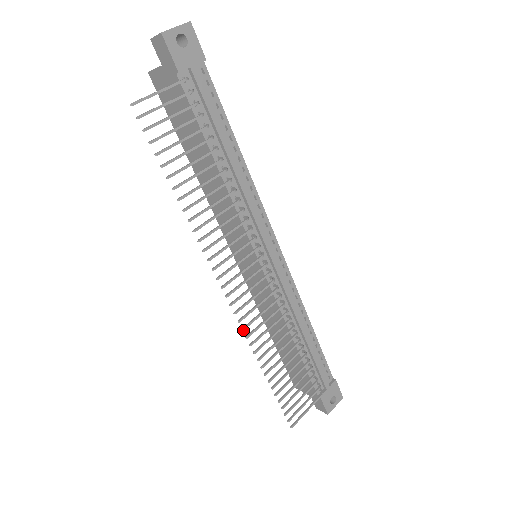
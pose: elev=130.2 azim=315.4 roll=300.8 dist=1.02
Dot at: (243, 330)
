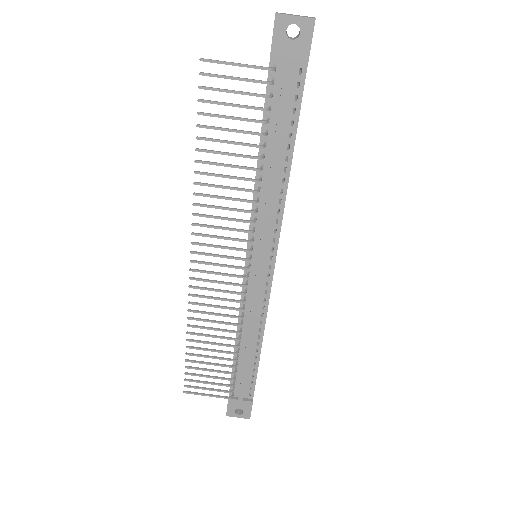
Dot at: (189, 295)
